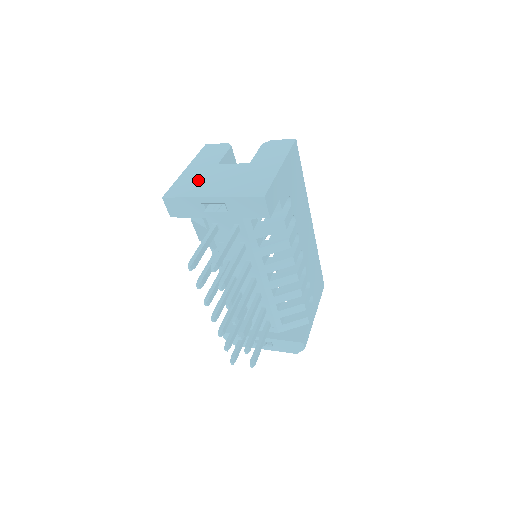
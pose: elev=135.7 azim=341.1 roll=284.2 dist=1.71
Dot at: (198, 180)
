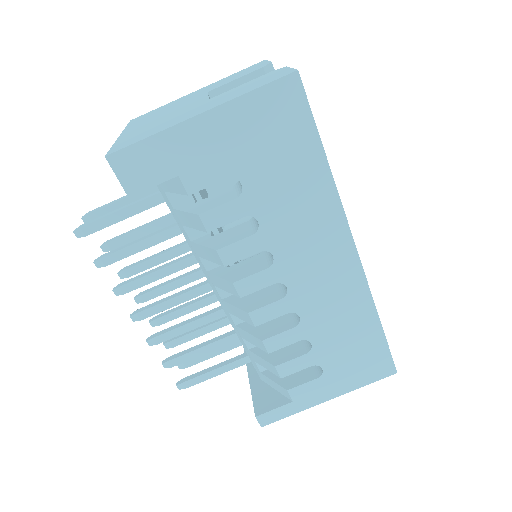
Dot at: (165, 108)
